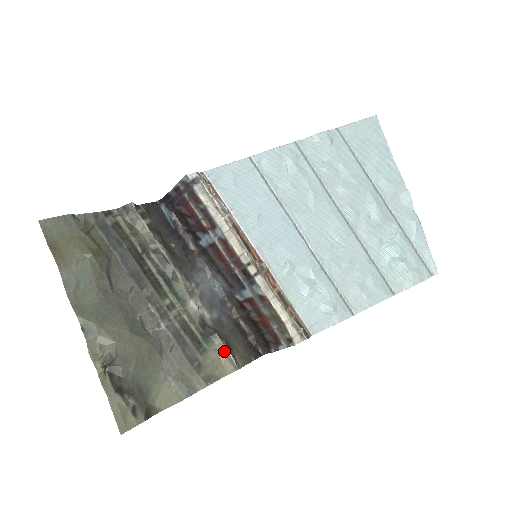
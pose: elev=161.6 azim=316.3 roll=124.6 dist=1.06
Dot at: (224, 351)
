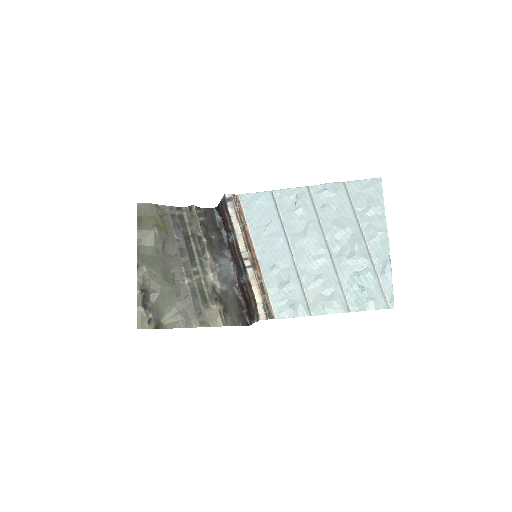
Dot at: (220, 311)
